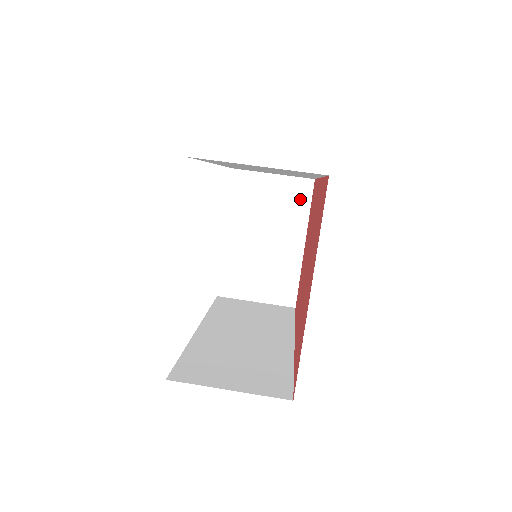
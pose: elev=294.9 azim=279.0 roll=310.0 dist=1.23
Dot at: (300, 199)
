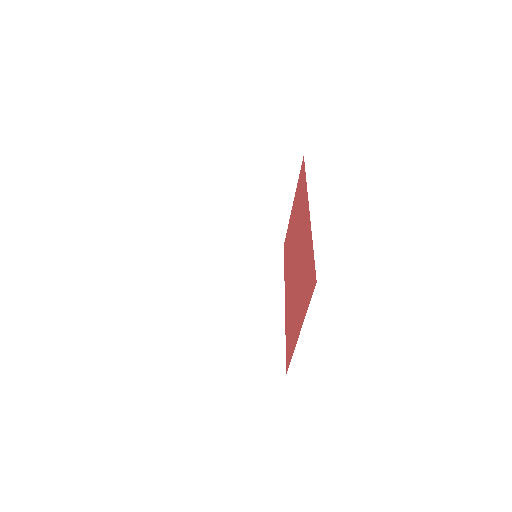
Dot at: (290, 170)
